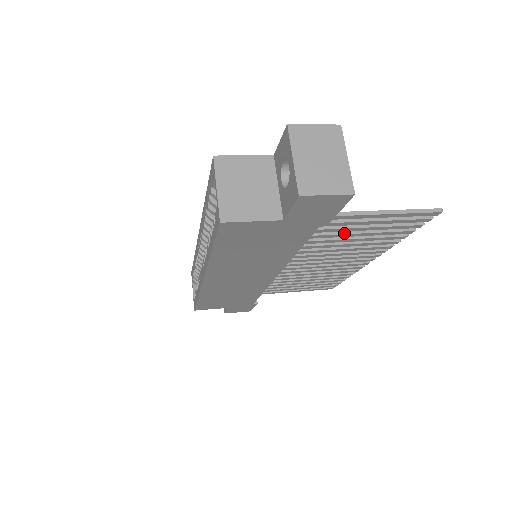
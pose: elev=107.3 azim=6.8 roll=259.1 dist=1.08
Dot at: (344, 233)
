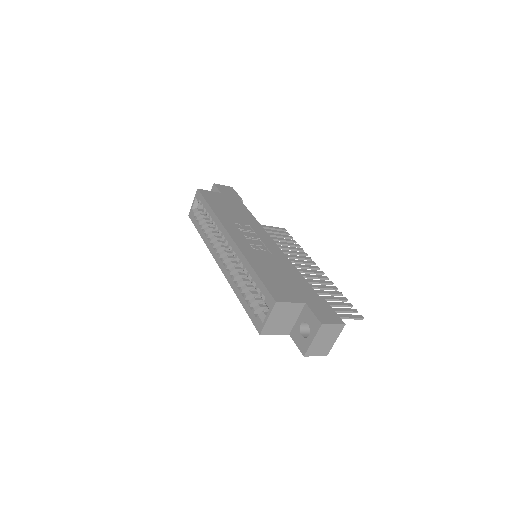
Dot at: occluded
